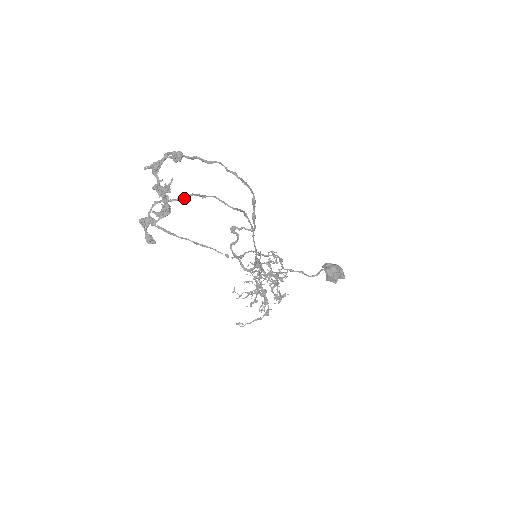
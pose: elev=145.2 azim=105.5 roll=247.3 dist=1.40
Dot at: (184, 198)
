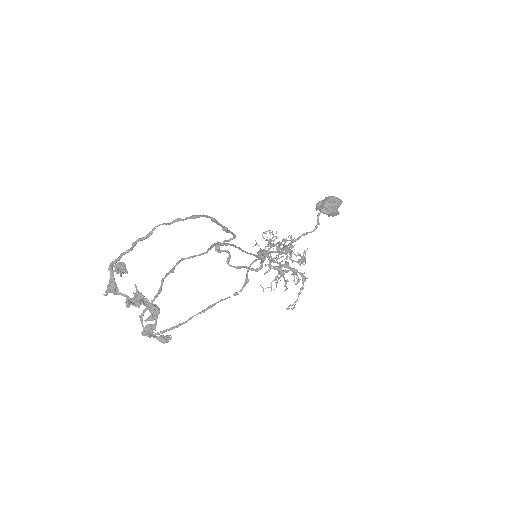
Dot at: (159, 291)
